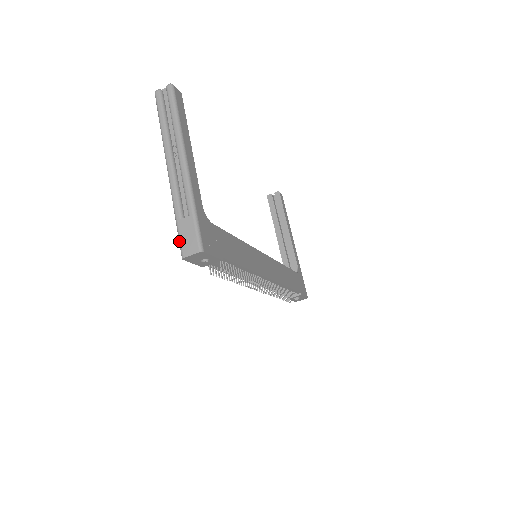
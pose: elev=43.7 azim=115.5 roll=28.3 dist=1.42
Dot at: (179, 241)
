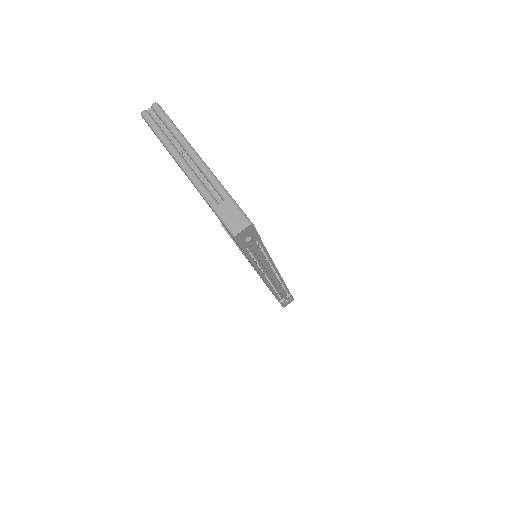
Dot at: (224, 224)
